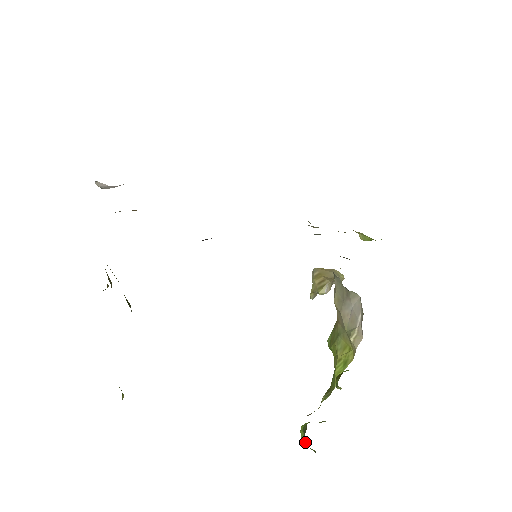
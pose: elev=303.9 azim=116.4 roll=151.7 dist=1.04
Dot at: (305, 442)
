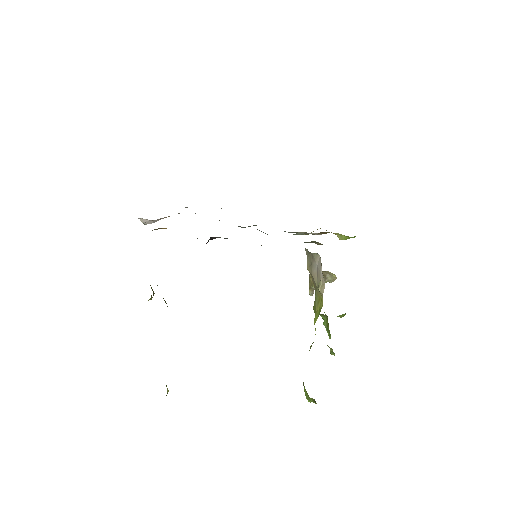
Dot at: (308, 397)
